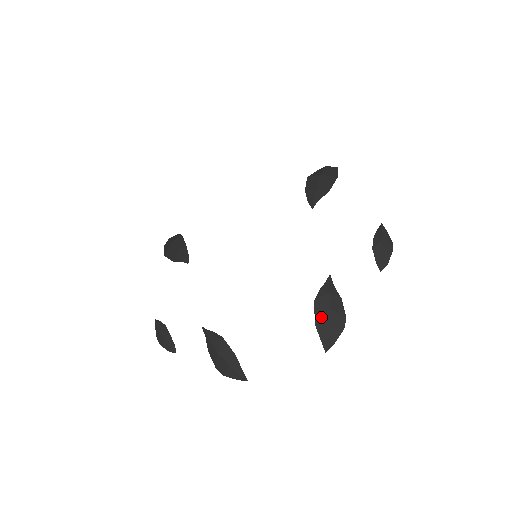
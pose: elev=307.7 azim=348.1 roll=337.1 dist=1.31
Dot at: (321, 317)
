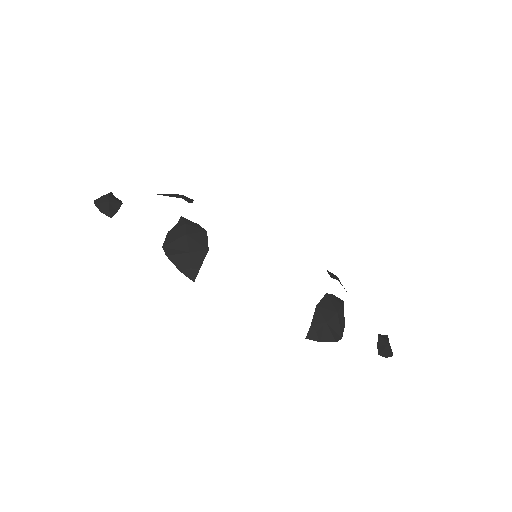
Dot at: (326, 307)
